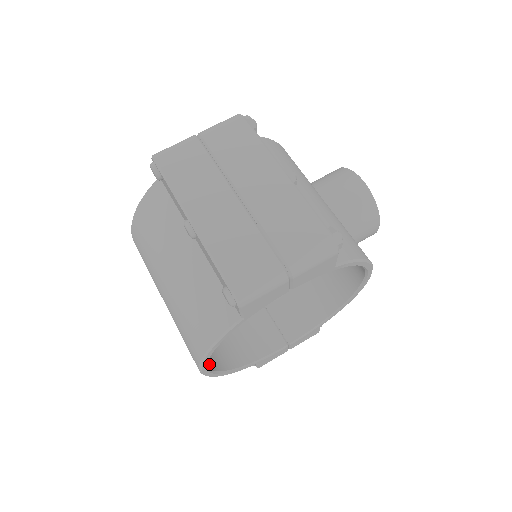
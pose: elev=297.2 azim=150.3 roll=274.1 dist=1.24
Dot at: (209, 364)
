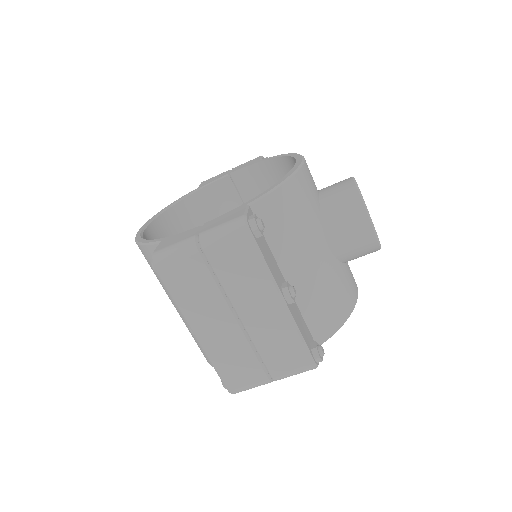
Dot at: occluded
